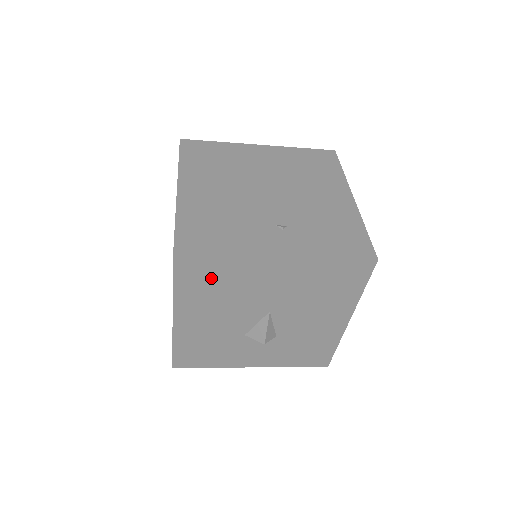
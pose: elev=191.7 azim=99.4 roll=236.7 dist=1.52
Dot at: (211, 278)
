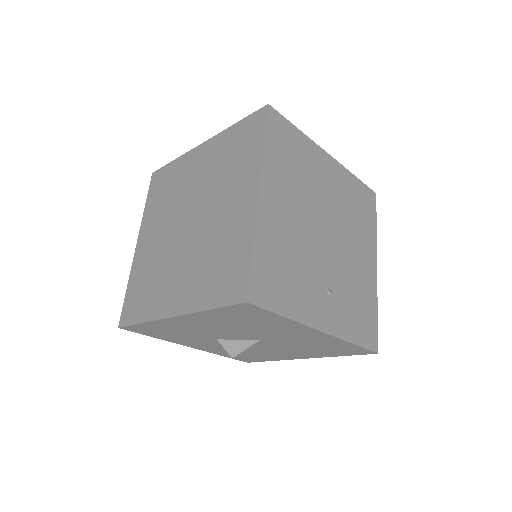
Dot at: (250, 319)
